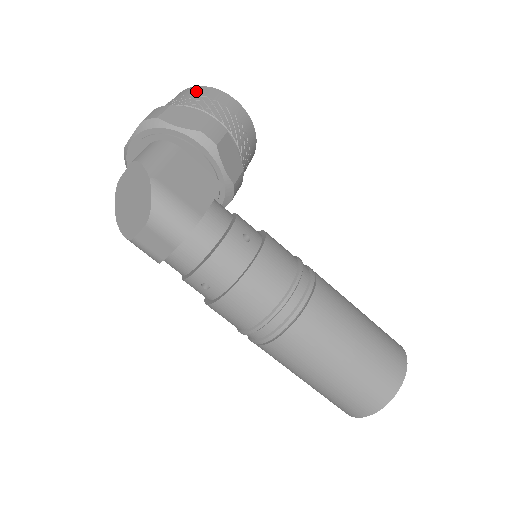
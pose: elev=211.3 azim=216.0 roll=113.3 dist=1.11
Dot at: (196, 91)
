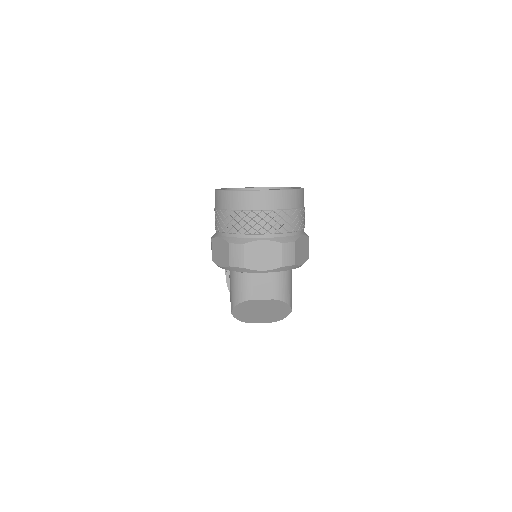
Dot at: (295, 202)
